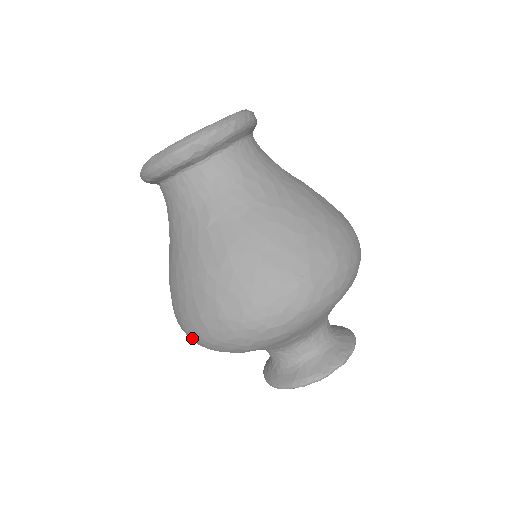
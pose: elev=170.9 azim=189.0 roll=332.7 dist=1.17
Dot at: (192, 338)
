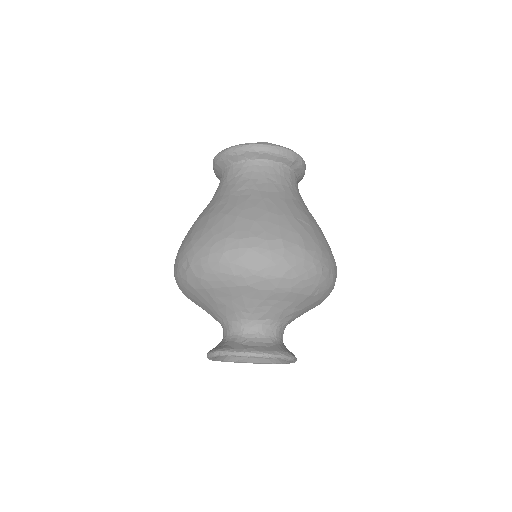
Dot at: (249, 257)
